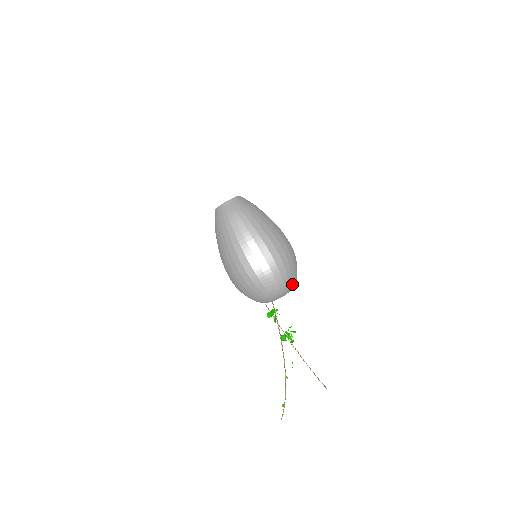
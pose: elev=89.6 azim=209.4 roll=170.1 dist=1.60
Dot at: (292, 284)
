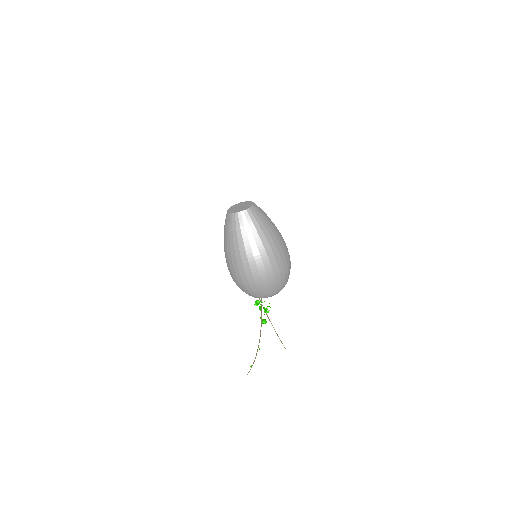
Dot at: occluded
